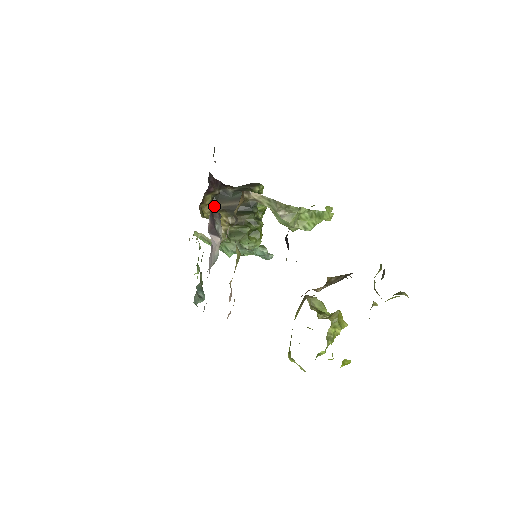
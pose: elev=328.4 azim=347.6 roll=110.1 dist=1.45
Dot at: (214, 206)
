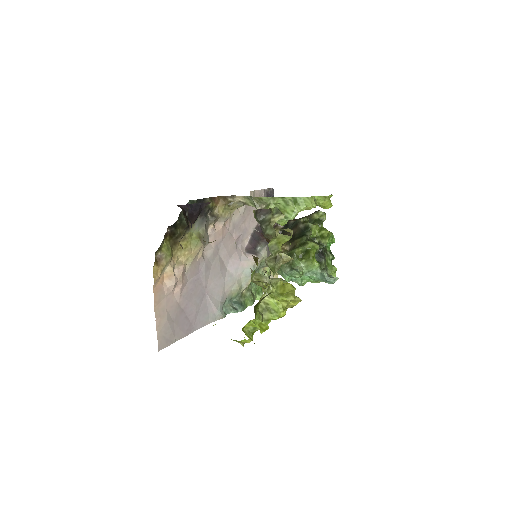
Dot at: occluded
